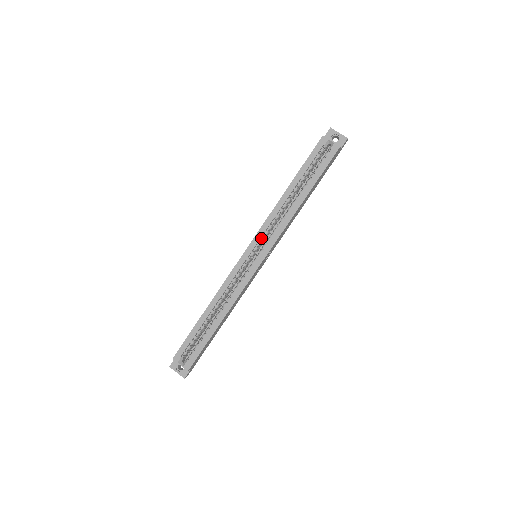
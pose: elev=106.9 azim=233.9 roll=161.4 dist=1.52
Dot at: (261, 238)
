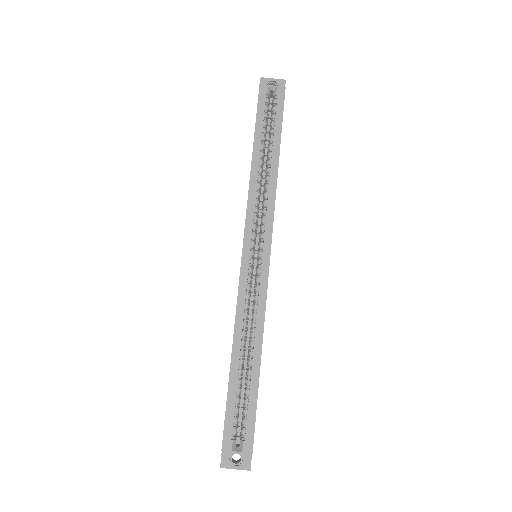
Dot at: (253, 228)
